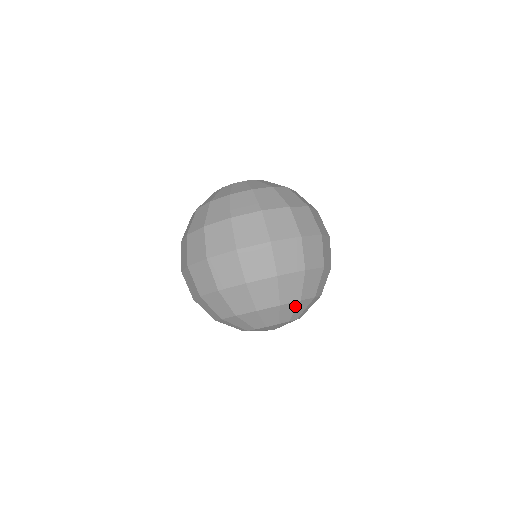
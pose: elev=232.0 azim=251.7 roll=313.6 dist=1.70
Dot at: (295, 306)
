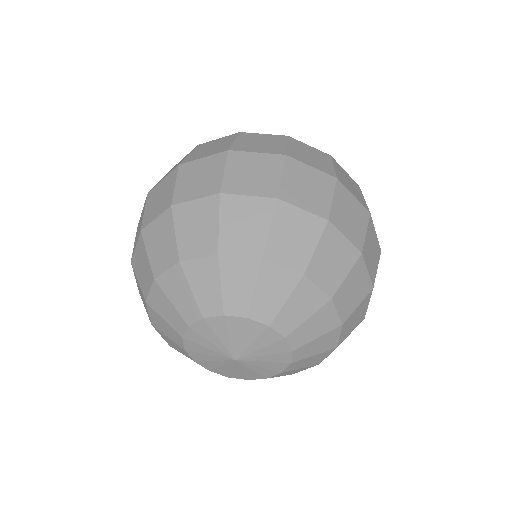
Dot at: (329, 327)
